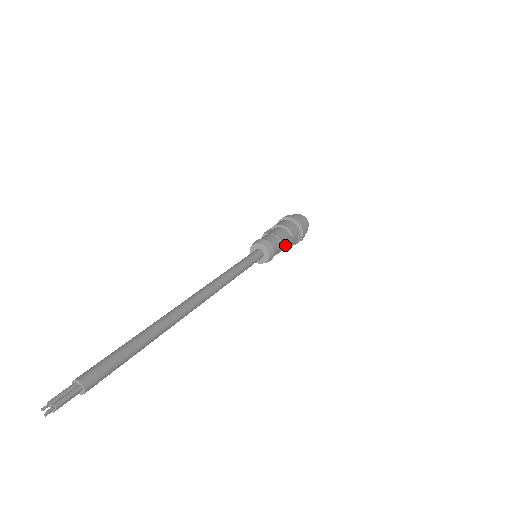
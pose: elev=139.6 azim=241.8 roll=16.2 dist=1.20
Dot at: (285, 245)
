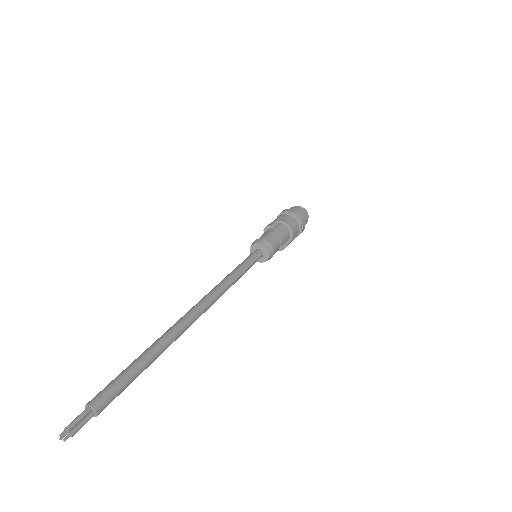
Dot at: (281, 247)
